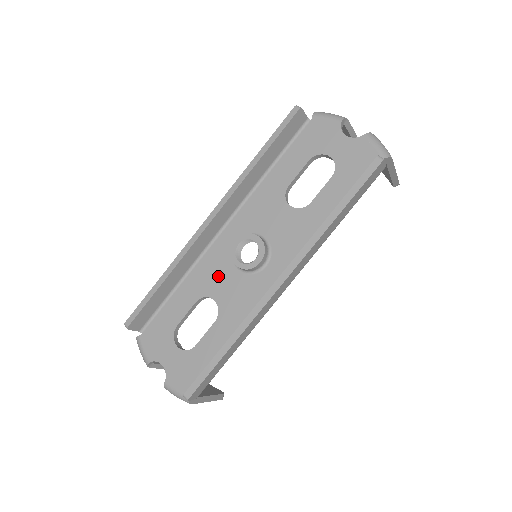
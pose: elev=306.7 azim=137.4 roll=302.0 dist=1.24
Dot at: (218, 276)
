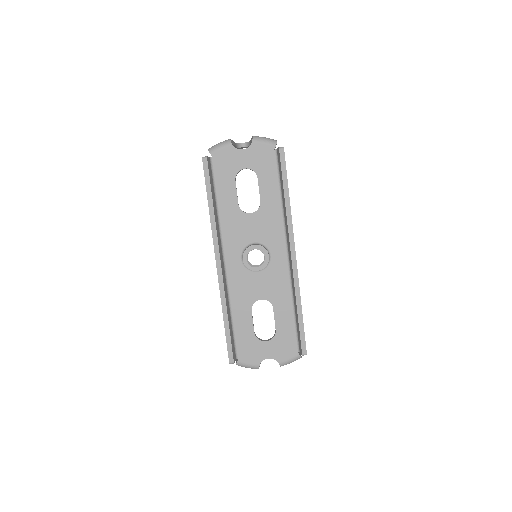
Dot at: (249, 286)
